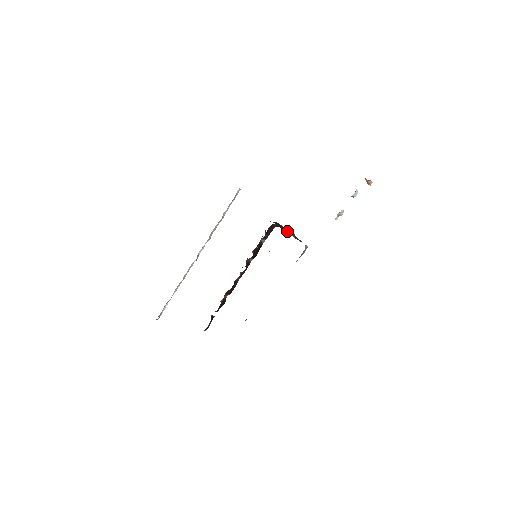
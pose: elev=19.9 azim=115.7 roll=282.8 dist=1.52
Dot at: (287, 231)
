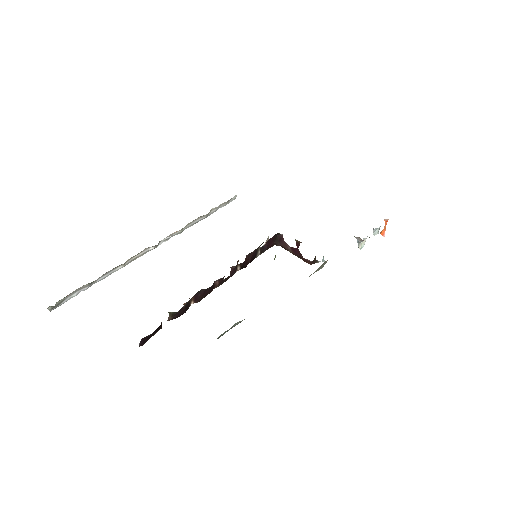
Dot at: occluded
